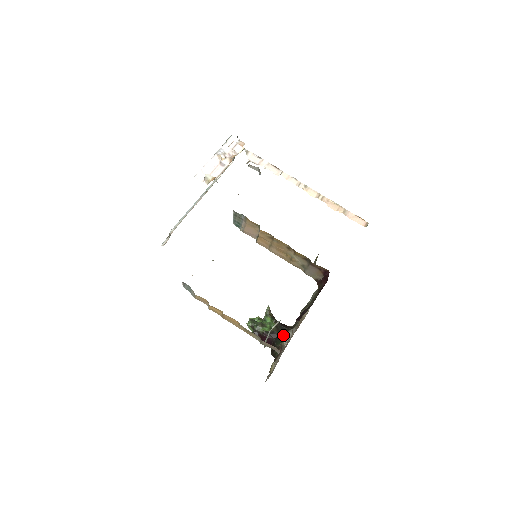
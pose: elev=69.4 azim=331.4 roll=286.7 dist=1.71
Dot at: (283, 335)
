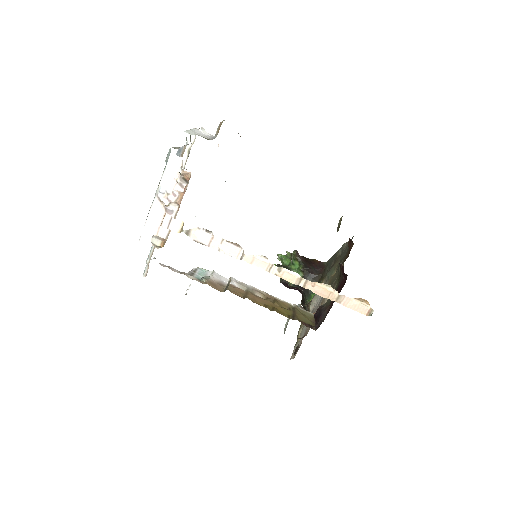
Dot at: occluded
